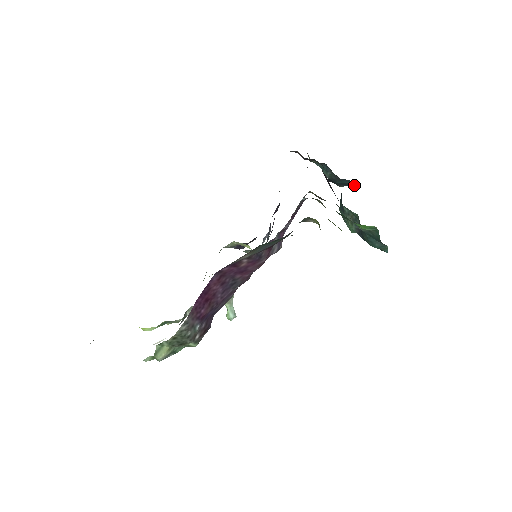
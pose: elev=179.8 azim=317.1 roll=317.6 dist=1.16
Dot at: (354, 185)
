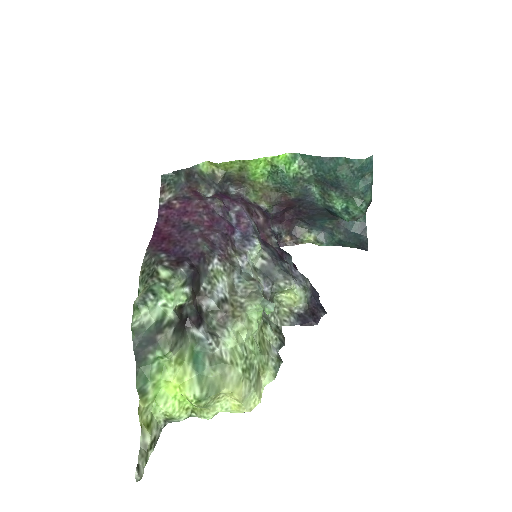
Dot at: occluded
